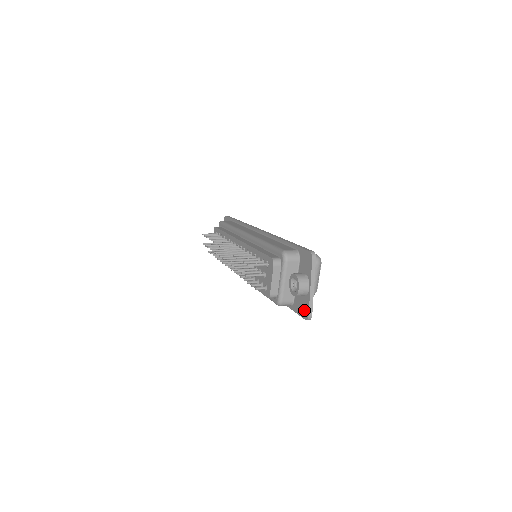
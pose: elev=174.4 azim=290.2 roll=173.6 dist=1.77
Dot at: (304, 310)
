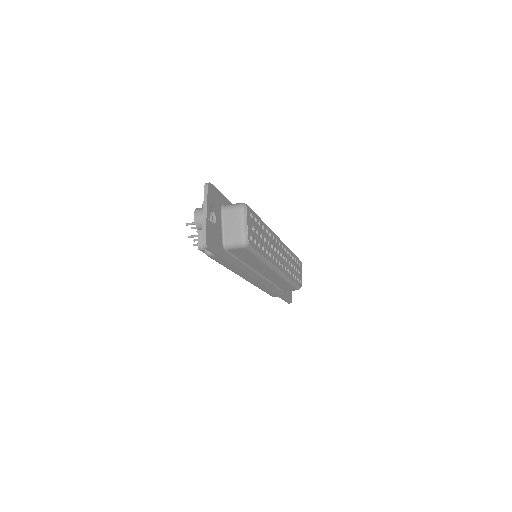
Dot at: occluded
